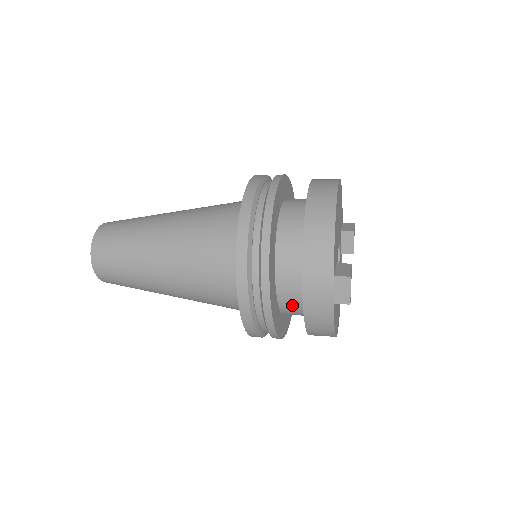
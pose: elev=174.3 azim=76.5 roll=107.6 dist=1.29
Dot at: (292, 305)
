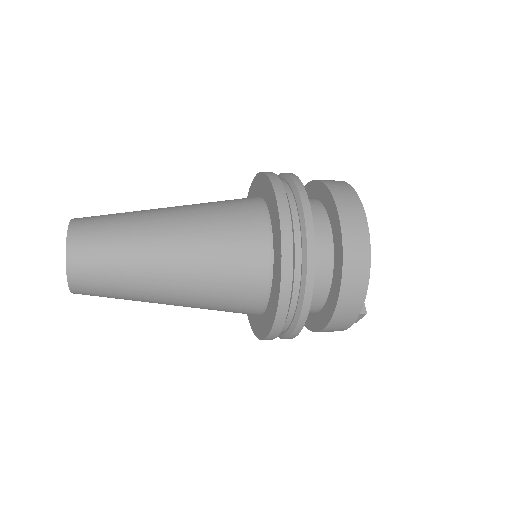
Dot at: occluded
